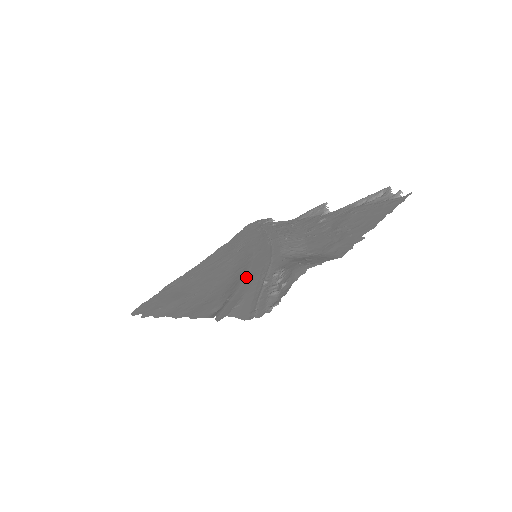
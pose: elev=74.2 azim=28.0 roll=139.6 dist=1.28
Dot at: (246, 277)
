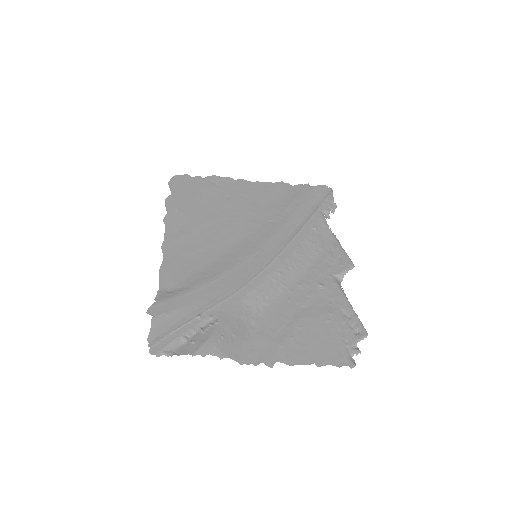
Dot at: (212, 283)
